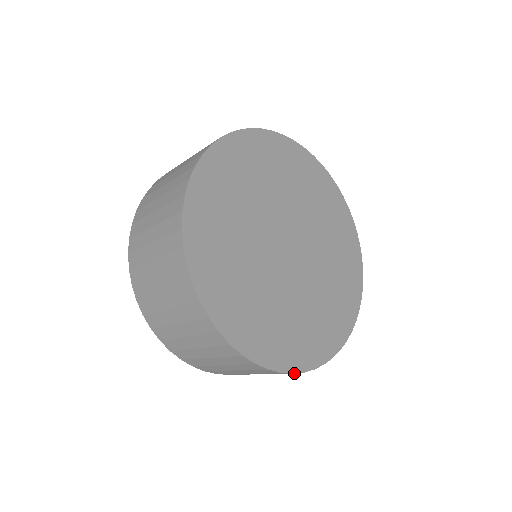
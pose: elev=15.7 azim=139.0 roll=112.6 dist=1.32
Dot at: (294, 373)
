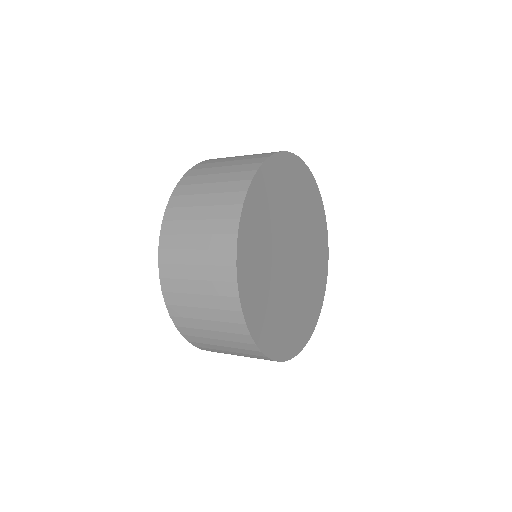
Dot at: occluded
